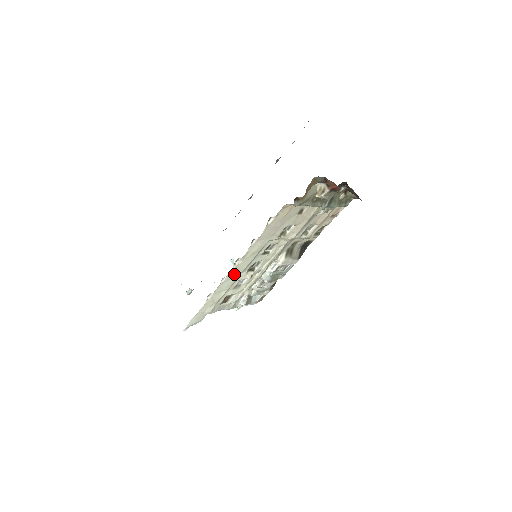
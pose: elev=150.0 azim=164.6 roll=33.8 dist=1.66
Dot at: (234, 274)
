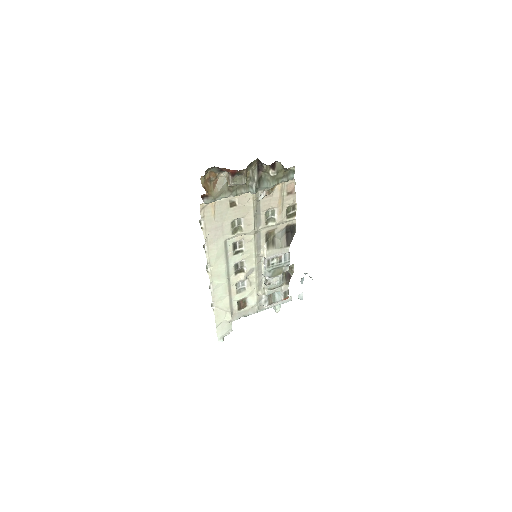
Dot at: (218, 280)
